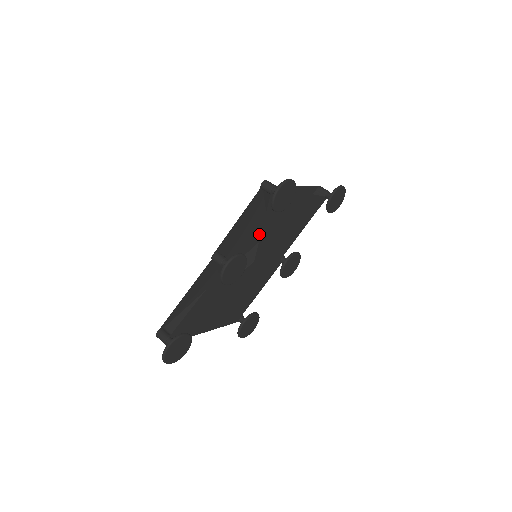
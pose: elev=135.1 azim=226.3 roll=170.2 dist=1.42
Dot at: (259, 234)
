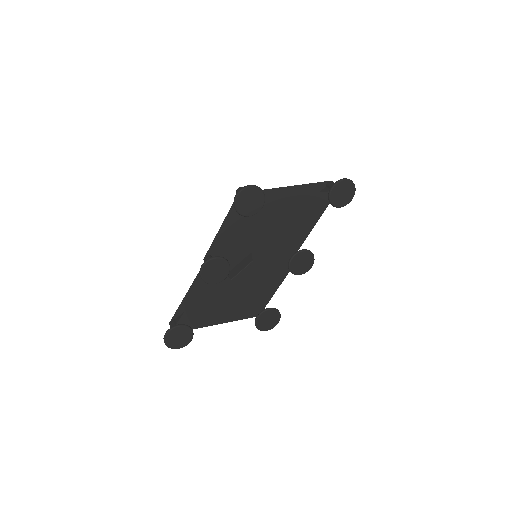
Dot at: occluded
